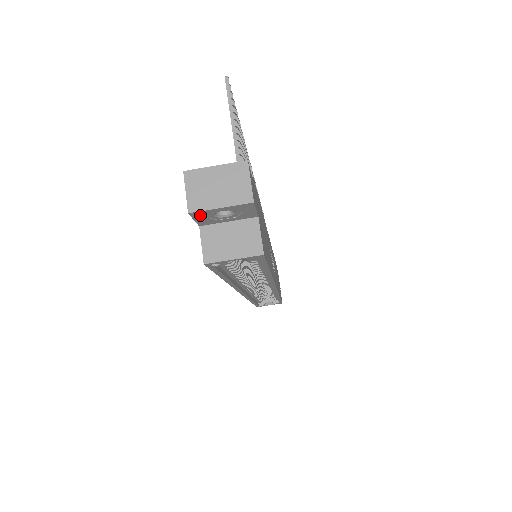
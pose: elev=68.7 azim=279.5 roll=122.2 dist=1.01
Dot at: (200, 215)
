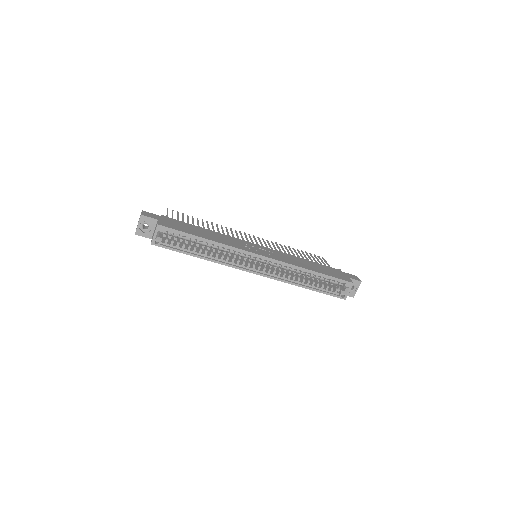
Dot at: (140, 233)
